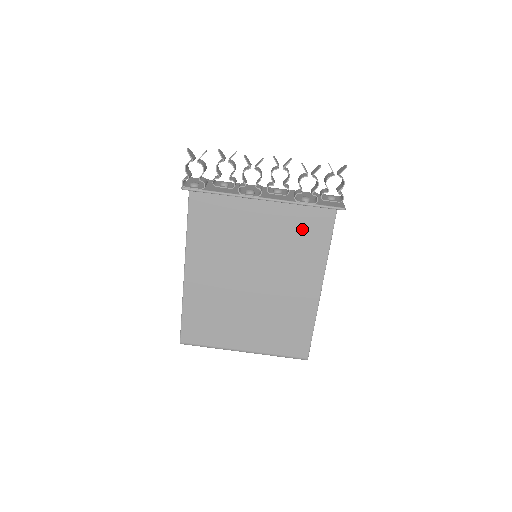
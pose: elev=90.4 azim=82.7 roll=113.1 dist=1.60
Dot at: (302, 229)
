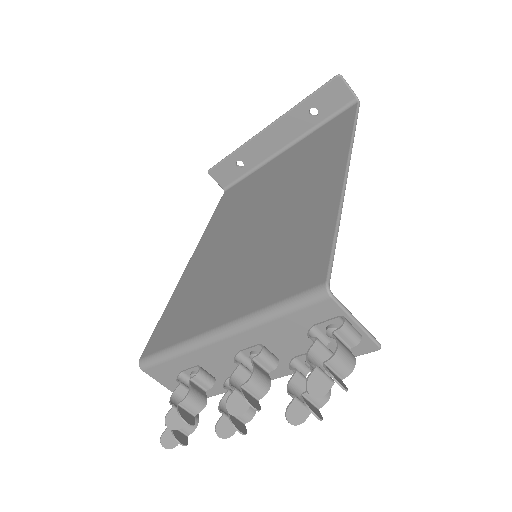
Dot at: (290, 259)
